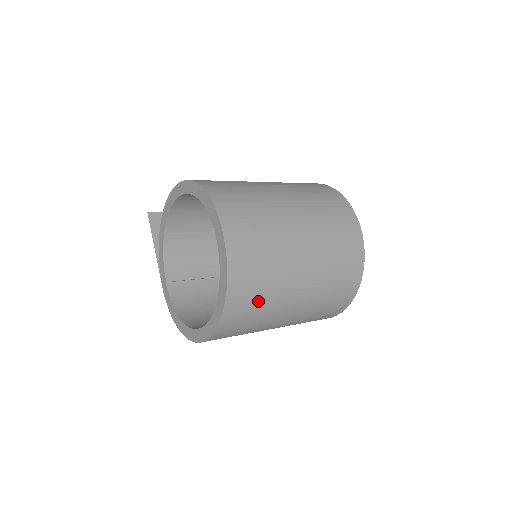
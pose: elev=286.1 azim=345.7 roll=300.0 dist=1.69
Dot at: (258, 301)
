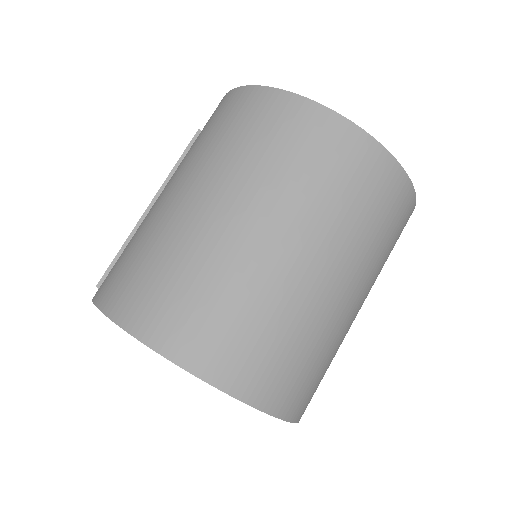
Dot at: (319, 369)
